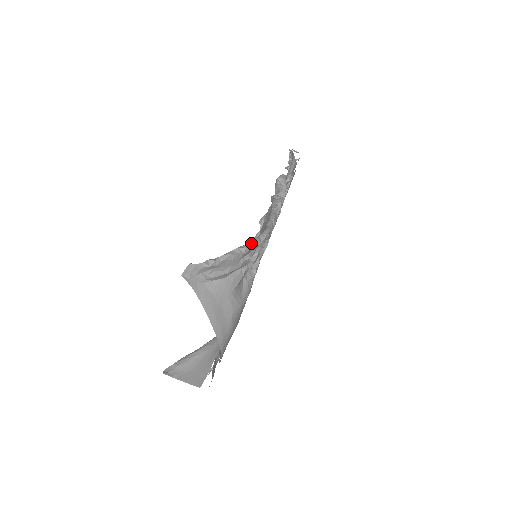
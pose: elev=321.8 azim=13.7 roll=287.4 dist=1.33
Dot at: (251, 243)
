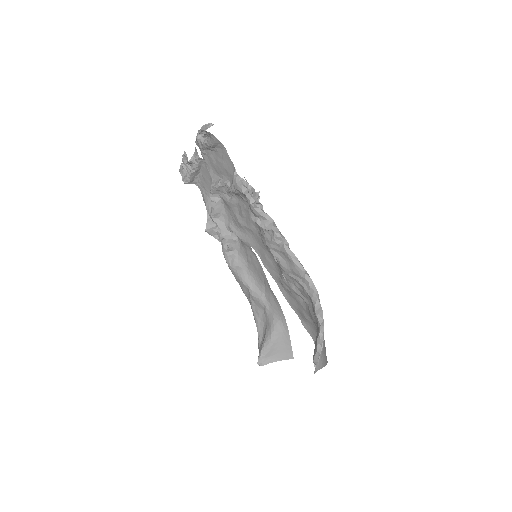
Dot at: (320, 311)
